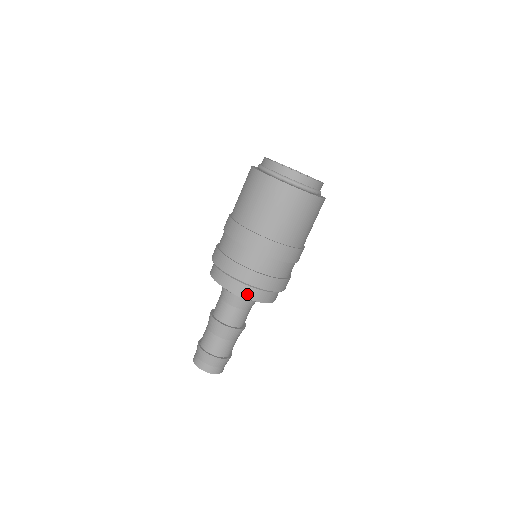
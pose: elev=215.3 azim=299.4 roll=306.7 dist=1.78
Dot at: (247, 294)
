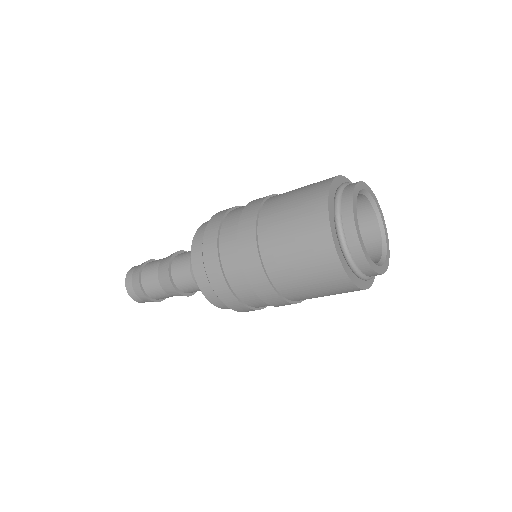
Dot at: (214, 300)
